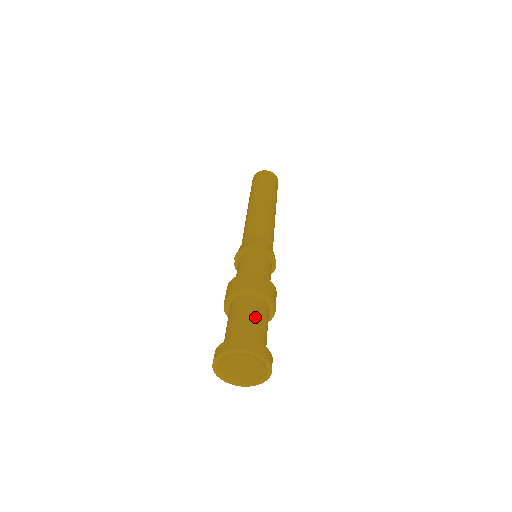
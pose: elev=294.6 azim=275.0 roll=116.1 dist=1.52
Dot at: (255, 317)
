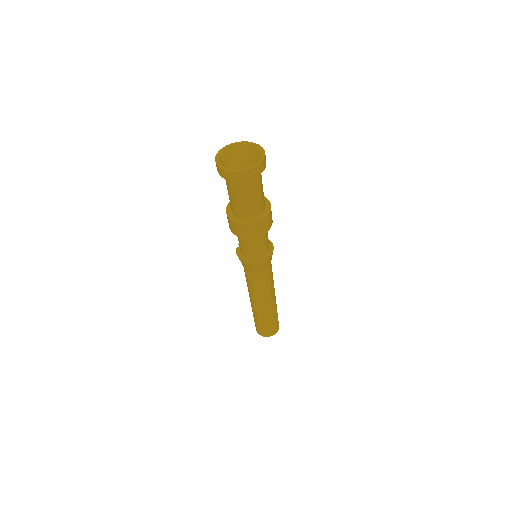
Dot at: occluded
